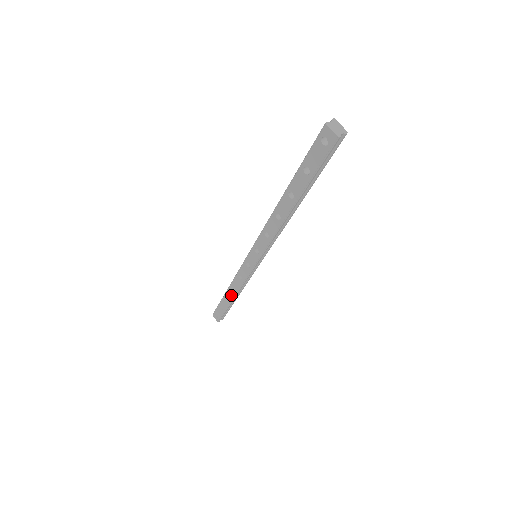
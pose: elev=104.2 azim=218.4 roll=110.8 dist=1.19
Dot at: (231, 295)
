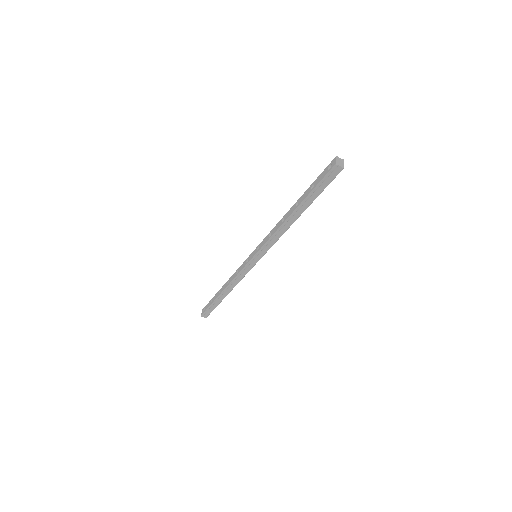
Dot at: (223, 288)
